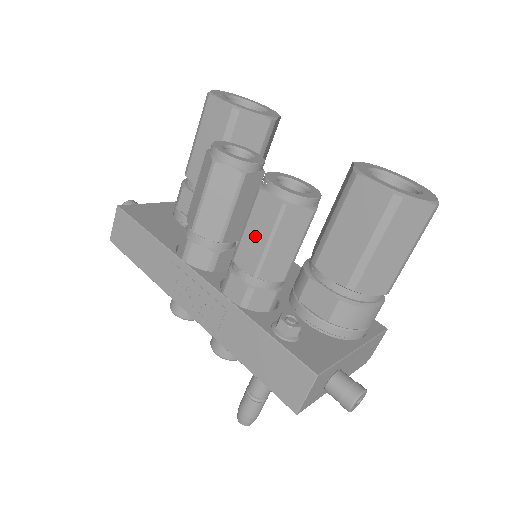
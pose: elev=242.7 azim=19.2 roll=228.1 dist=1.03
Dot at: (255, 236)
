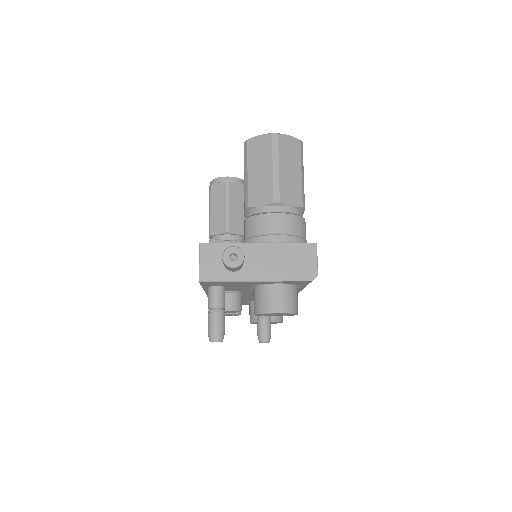
Dot at: occluded
